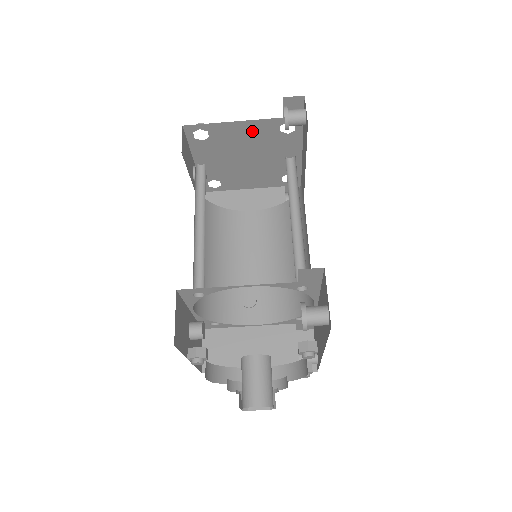
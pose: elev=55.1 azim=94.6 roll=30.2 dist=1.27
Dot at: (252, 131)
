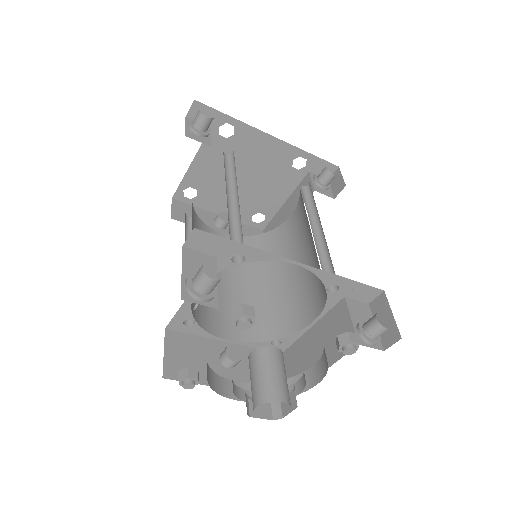
Dot at: (211, 158)
